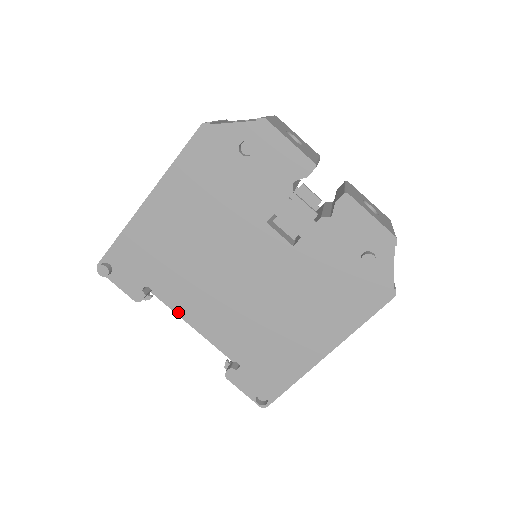
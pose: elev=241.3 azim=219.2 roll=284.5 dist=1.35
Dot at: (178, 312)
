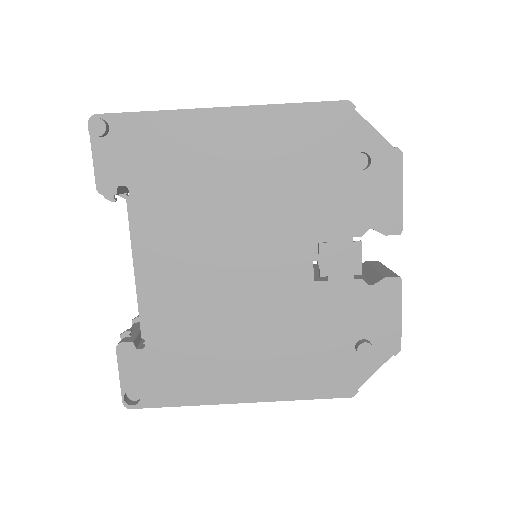
Dot at: (135, 242)
